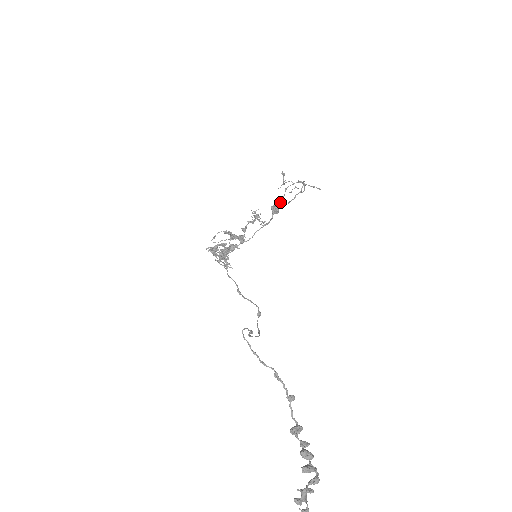
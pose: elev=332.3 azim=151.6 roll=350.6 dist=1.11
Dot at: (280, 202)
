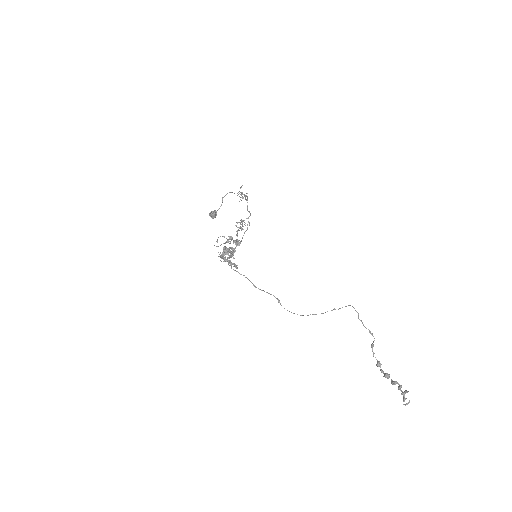
Dot at: (218, 209)
